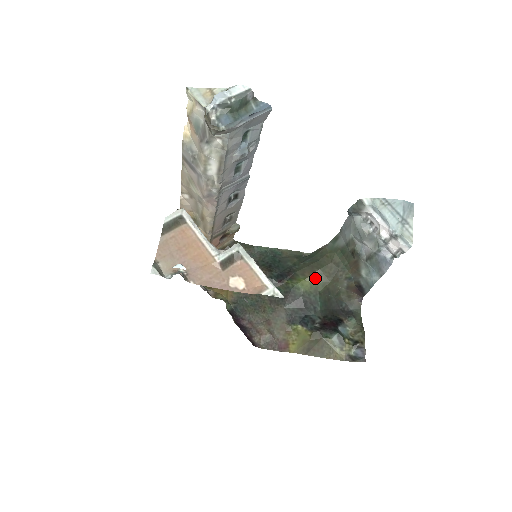
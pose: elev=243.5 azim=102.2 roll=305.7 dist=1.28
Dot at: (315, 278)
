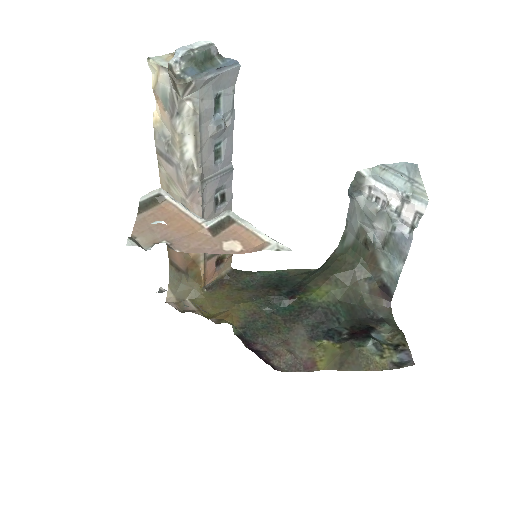
Dot at: (330, 285)
